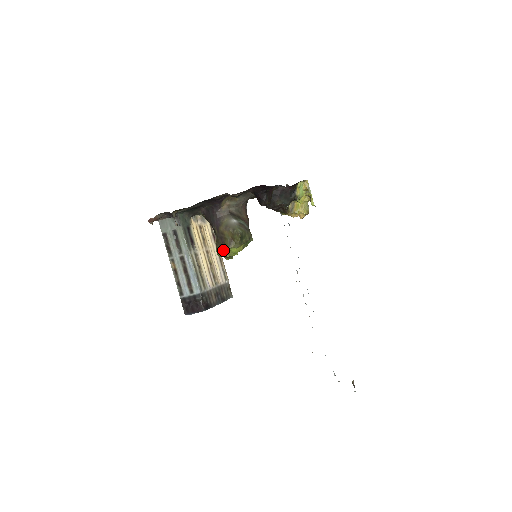
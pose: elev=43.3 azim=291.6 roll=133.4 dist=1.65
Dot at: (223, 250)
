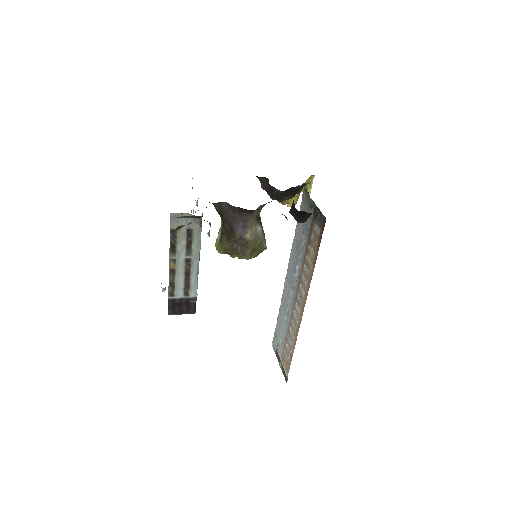
Dot at: (235, 255)
